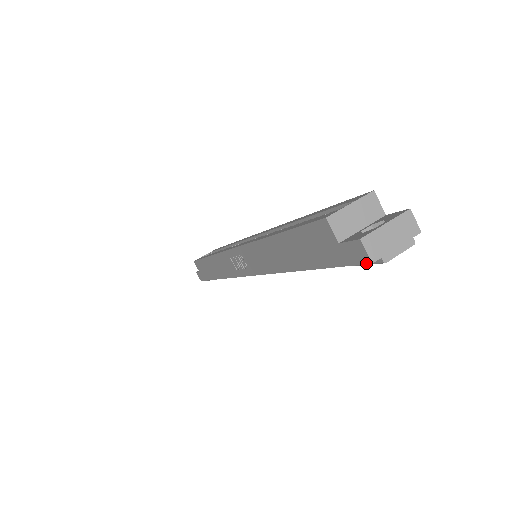
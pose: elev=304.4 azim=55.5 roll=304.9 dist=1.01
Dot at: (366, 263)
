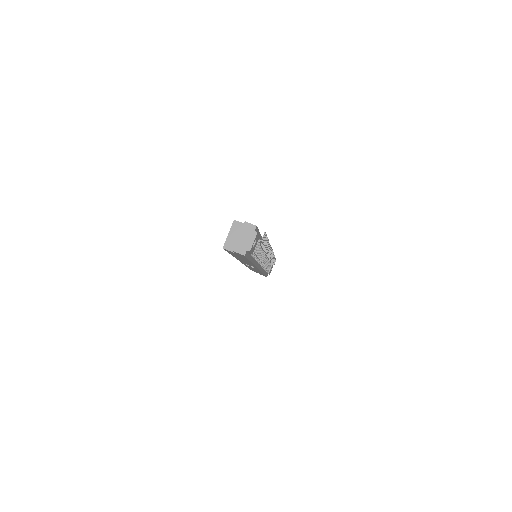
Dot at: (244, 256)
